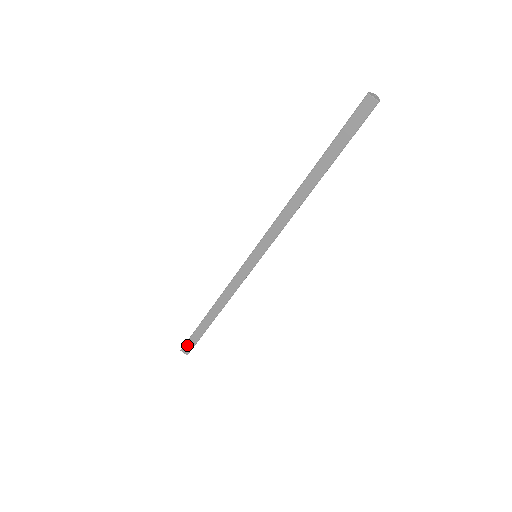
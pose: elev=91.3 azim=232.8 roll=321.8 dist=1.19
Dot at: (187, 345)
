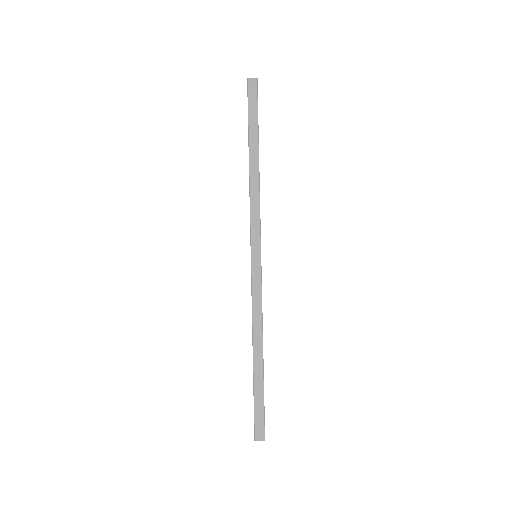
Dot at: (257, 424)
